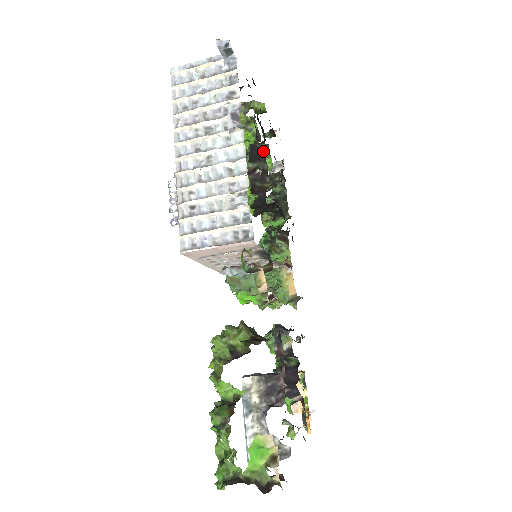
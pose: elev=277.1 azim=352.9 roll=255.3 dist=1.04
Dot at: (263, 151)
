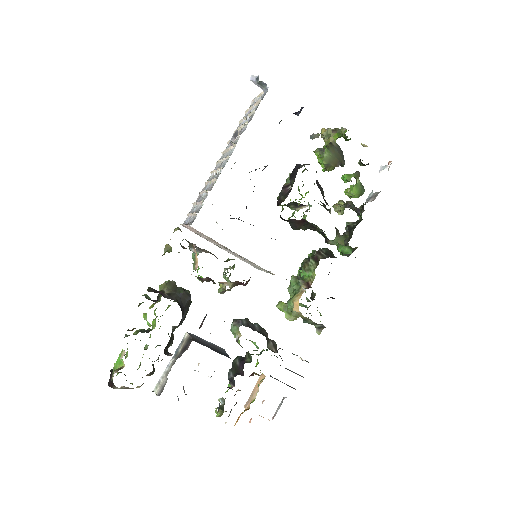
Dot at: occluded
